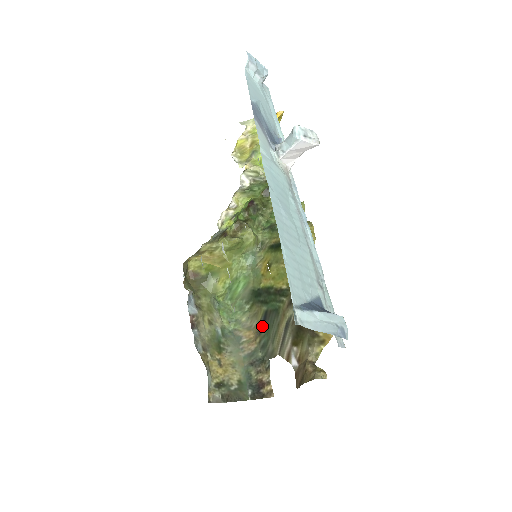
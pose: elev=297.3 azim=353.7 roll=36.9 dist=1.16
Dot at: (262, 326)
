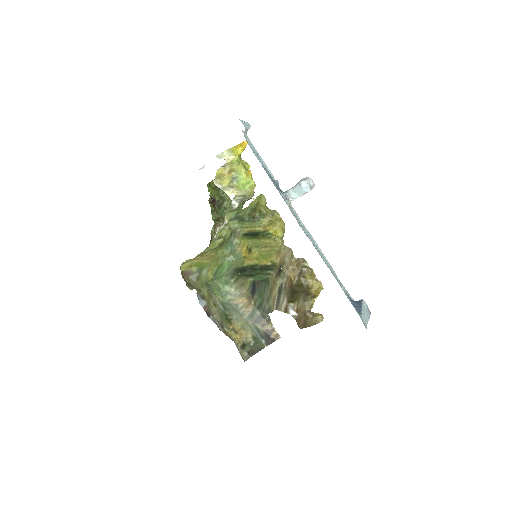
Dot at: (253, 292)
